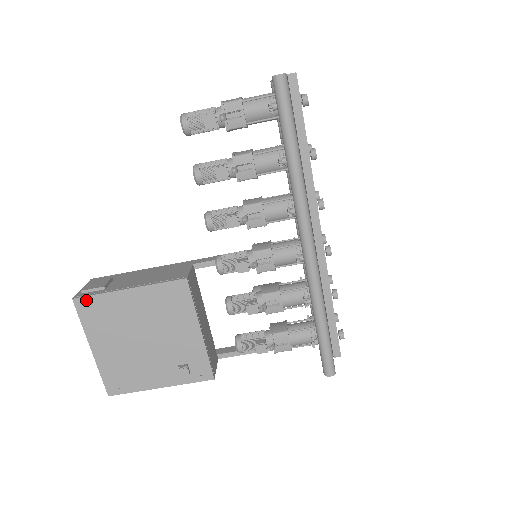
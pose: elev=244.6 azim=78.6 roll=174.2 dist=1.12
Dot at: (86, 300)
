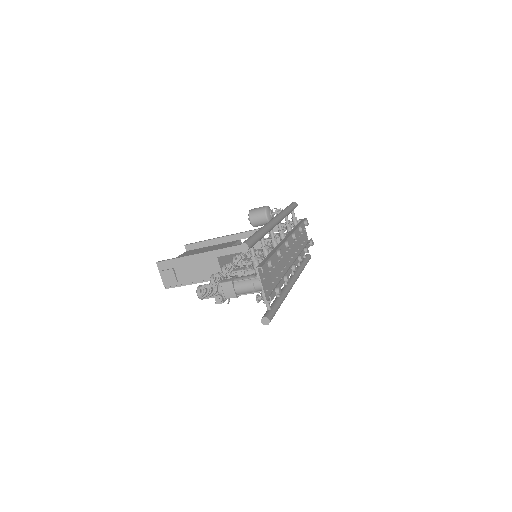
Dot at: (172, 287)
